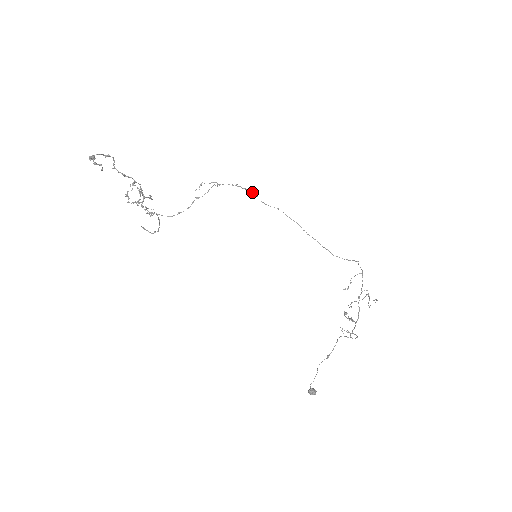
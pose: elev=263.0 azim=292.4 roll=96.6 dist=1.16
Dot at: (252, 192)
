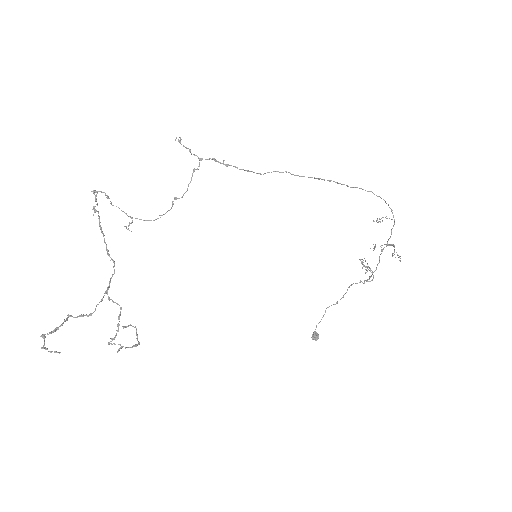
Dot at: (246, 170)
